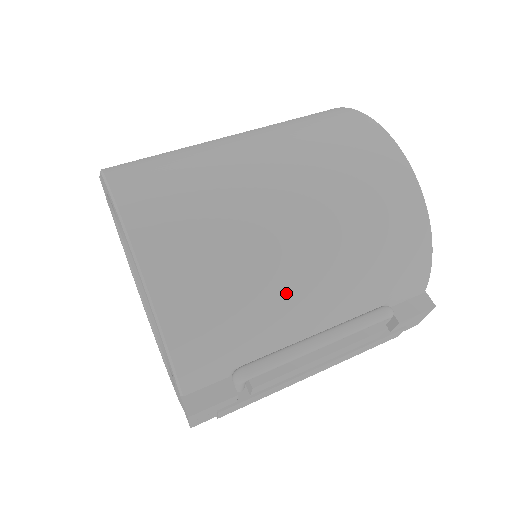
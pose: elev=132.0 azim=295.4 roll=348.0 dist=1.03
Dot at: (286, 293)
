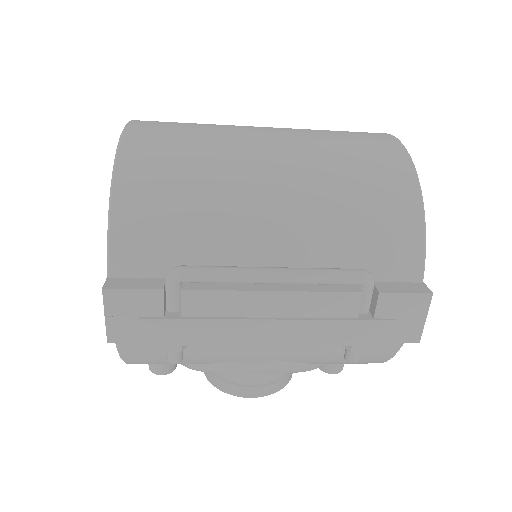
Dot at: (243, 198)
